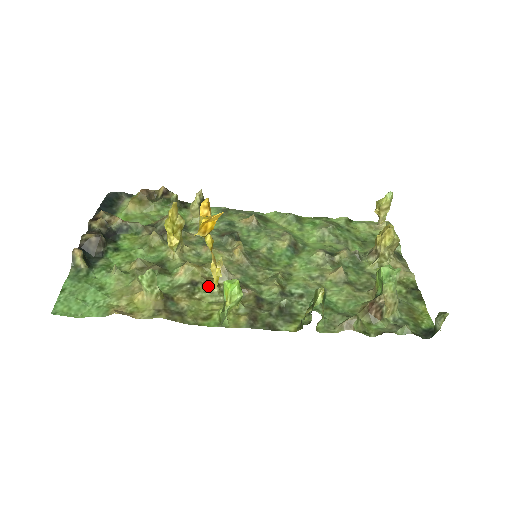
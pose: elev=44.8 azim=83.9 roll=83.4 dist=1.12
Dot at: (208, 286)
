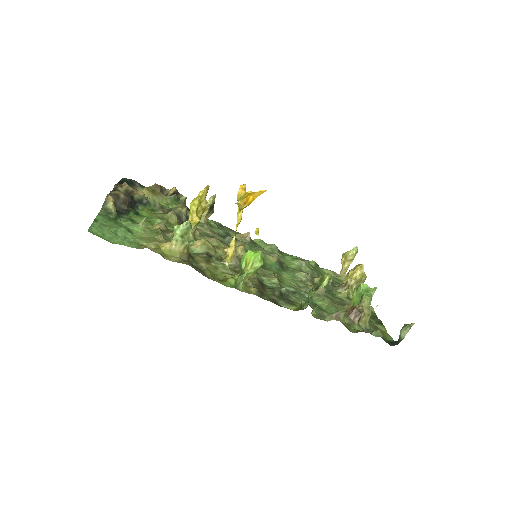
Dot at: (221, 260)
